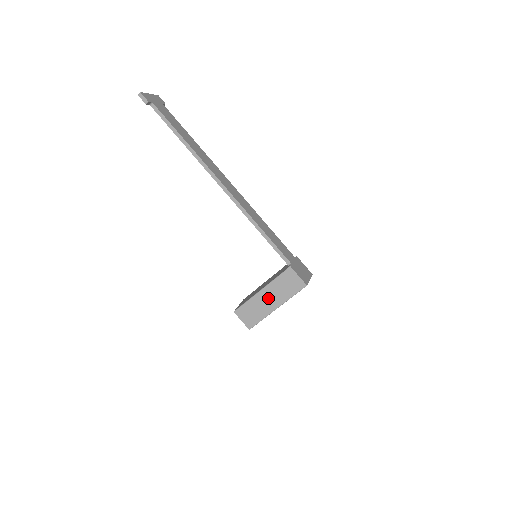
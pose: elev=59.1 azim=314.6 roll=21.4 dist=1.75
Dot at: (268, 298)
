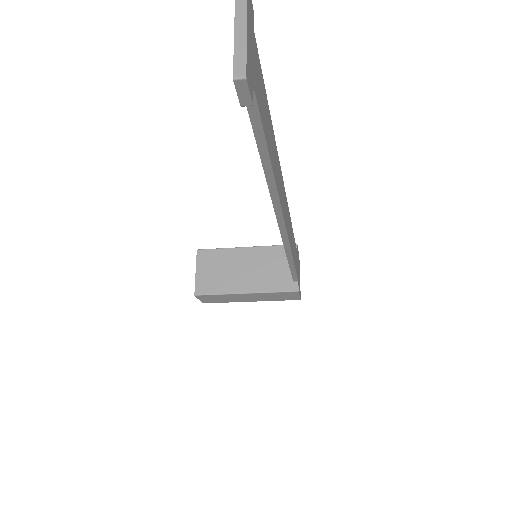
Dot at: (248, 297)
